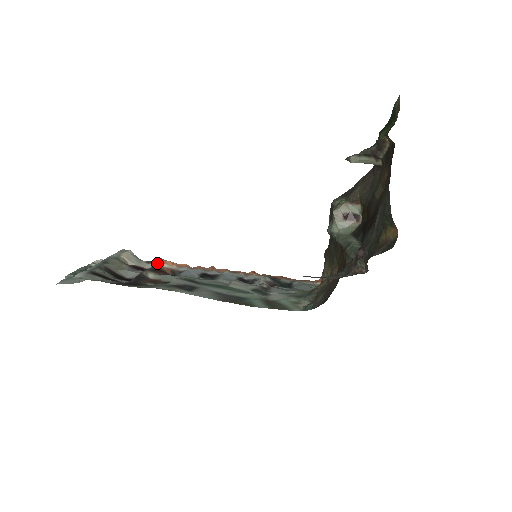
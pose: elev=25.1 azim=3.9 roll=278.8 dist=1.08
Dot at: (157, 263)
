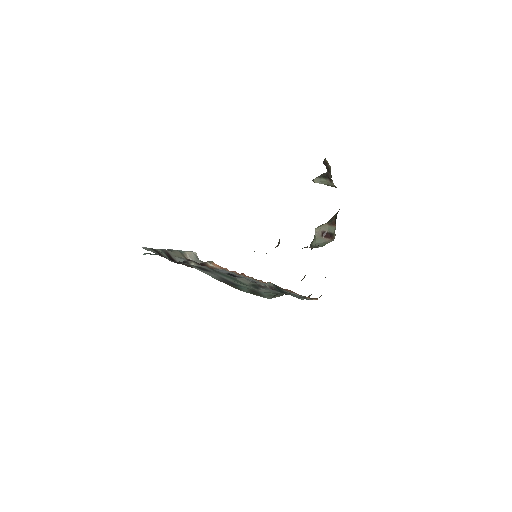
Dot at: (206, 262)
